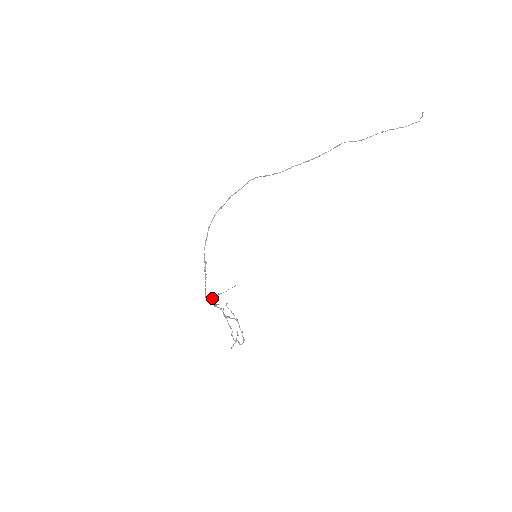
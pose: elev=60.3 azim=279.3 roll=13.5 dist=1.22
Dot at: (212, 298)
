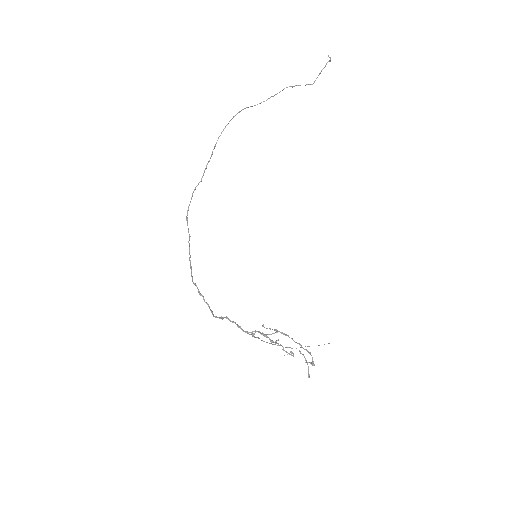
Dot at: (227, 317)
